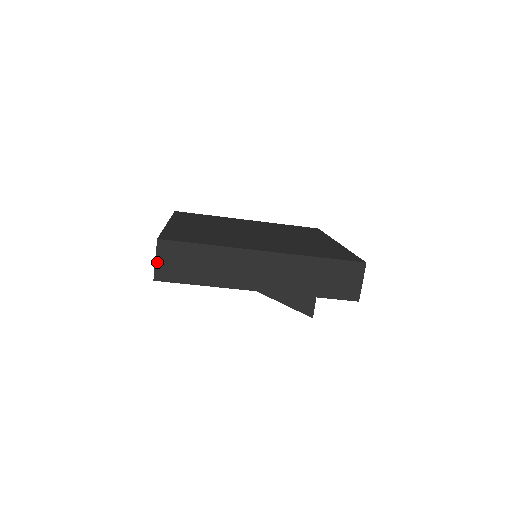
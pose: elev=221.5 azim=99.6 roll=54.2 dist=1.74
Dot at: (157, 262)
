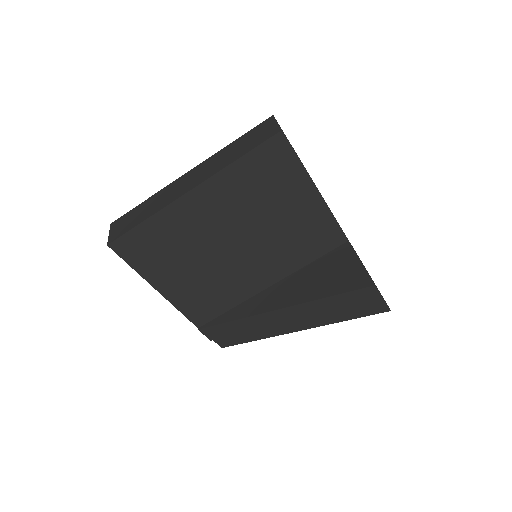
Dot at: (110, 234)
